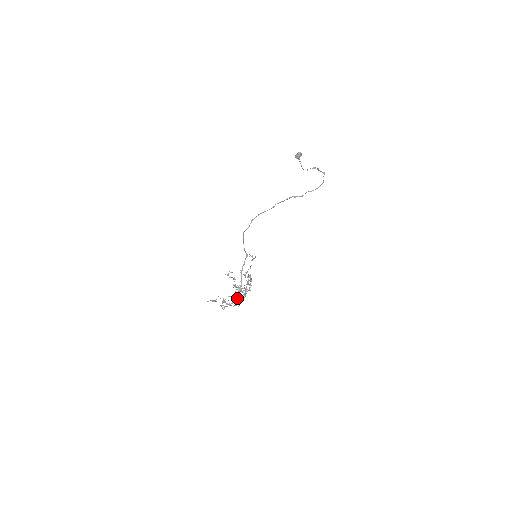
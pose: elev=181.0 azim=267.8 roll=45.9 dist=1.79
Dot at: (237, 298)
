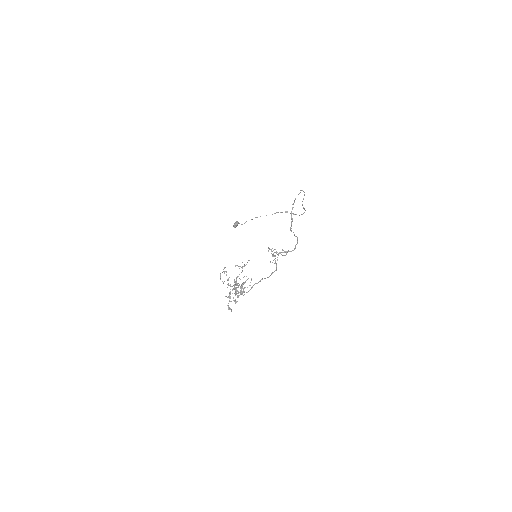
Dot at: occluded
